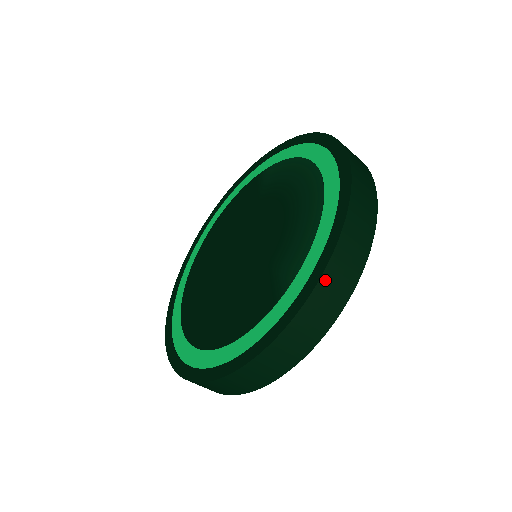
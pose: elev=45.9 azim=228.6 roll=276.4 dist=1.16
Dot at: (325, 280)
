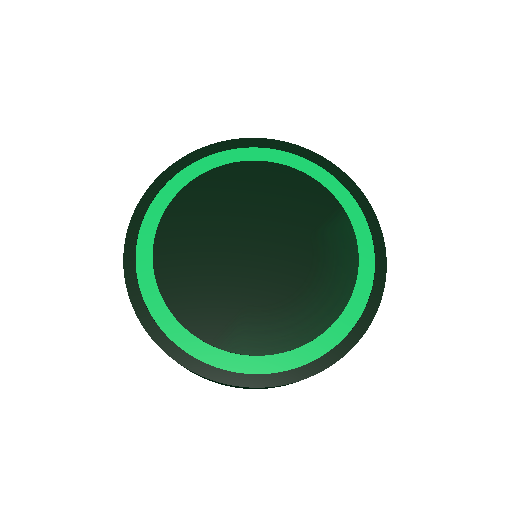
Dot at: occluded
